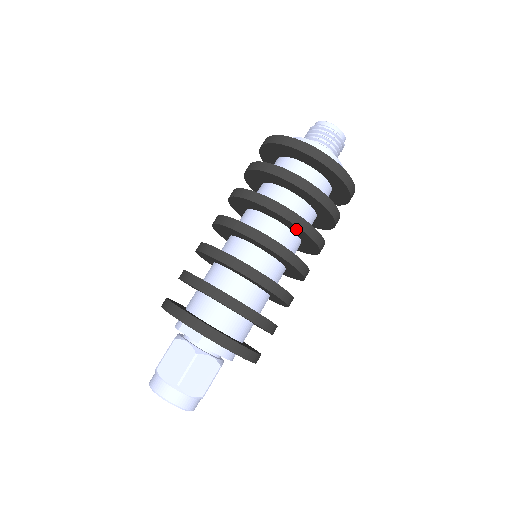
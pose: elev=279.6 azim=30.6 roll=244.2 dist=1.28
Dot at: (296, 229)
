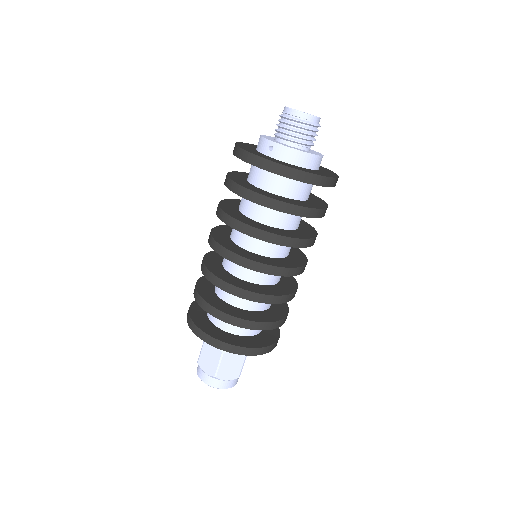
Dot at: occluded
